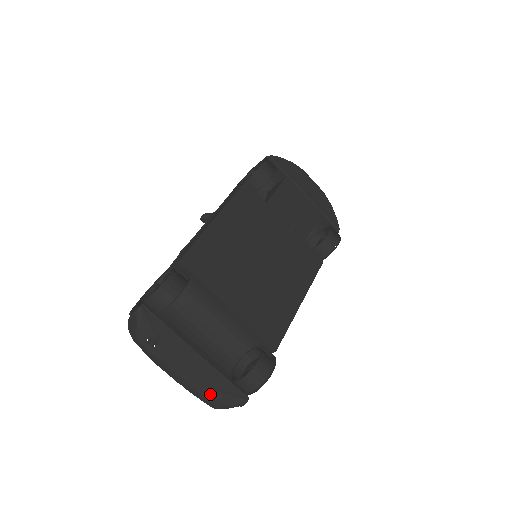
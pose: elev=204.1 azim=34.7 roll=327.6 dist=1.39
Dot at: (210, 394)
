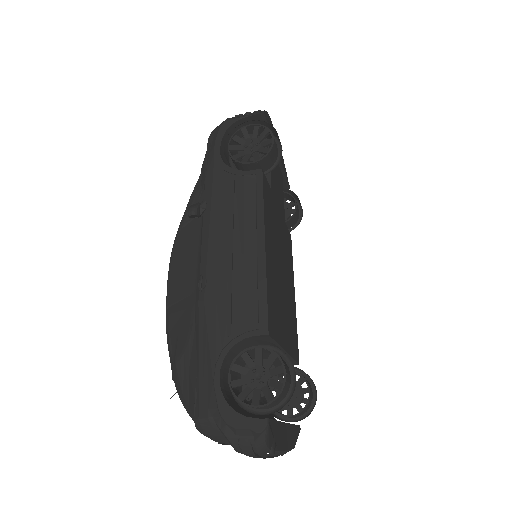
Dot at: occluded
